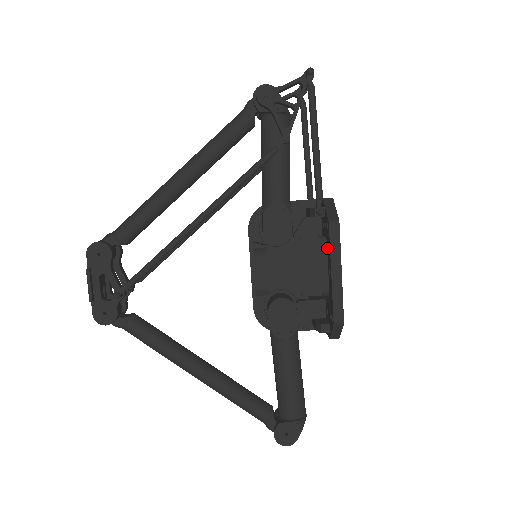
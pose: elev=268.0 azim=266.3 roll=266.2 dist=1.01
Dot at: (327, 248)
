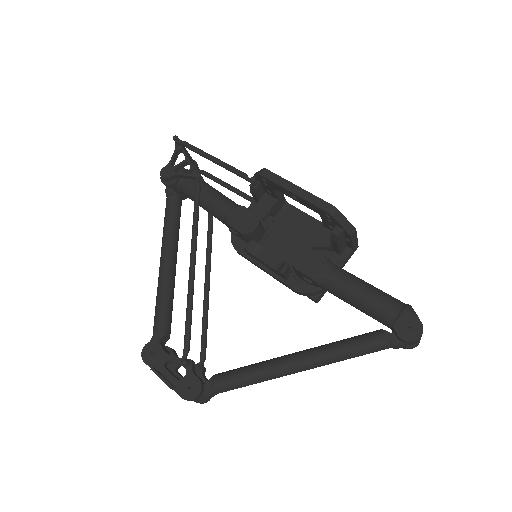
Dot at: (279, 191)
